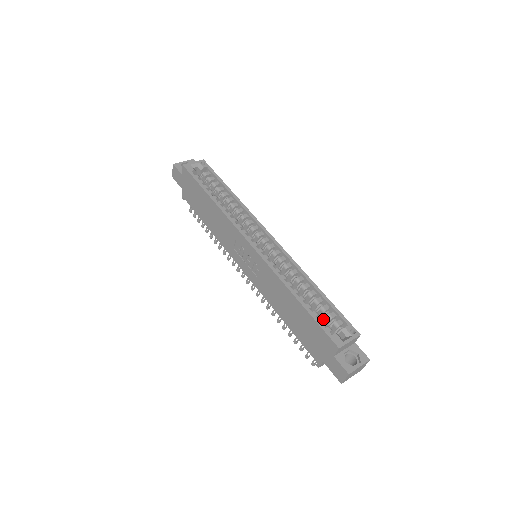
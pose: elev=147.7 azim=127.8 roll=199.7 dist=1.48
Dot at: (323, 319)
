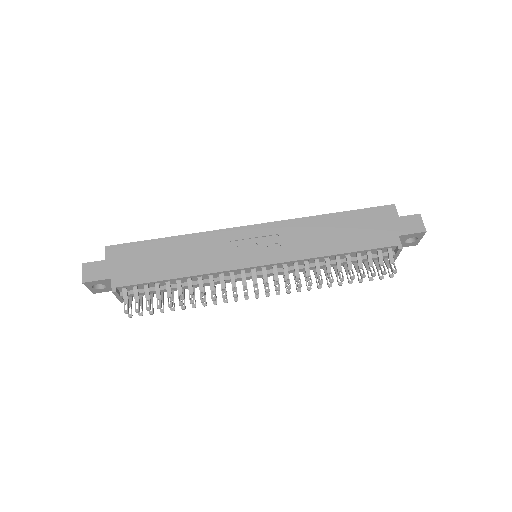
Dot at: occluded
